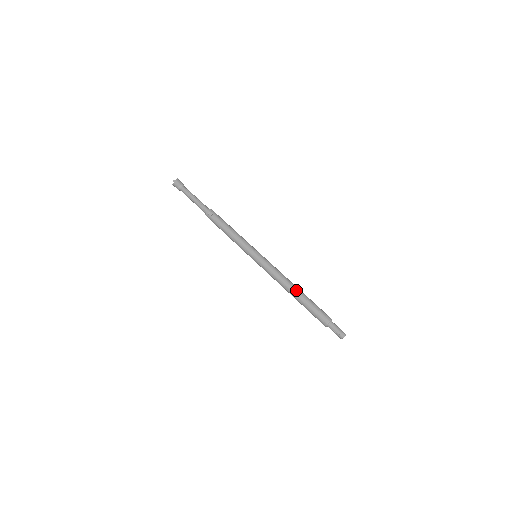
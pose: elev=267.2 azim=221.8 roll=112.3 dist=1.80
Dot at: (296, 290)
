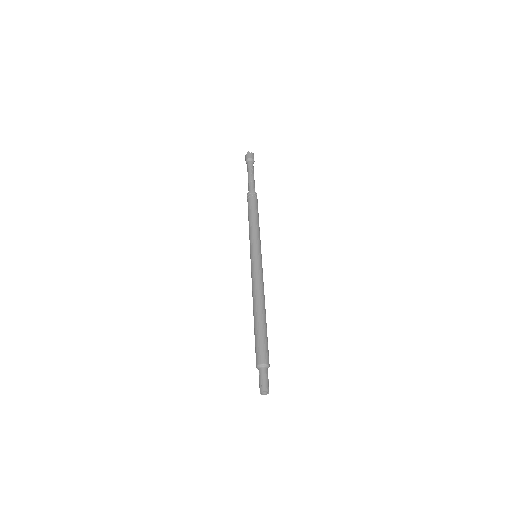
Dot at: (261, 310)
